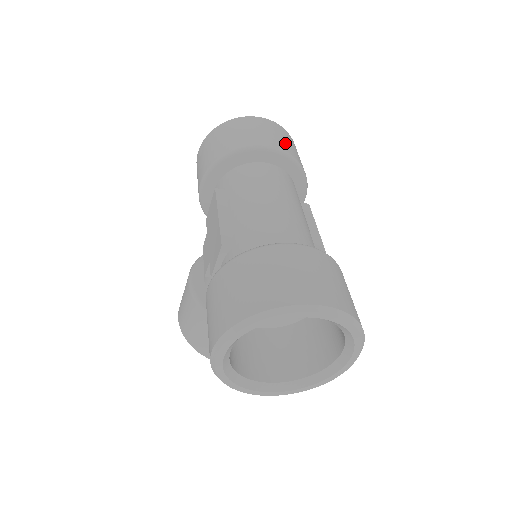
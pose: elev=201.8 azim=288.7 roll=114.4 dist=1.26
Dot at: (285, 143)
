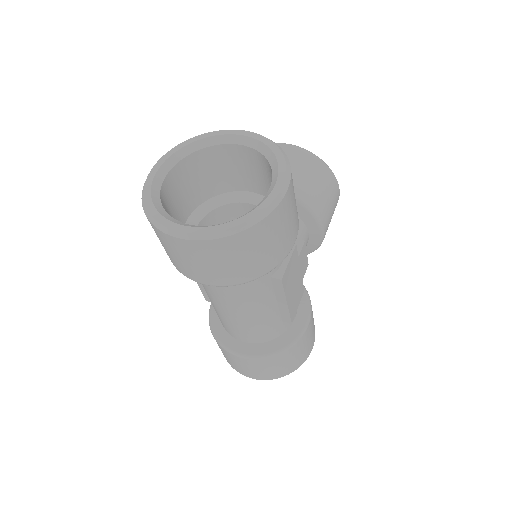
Dot at: (221, 272)
